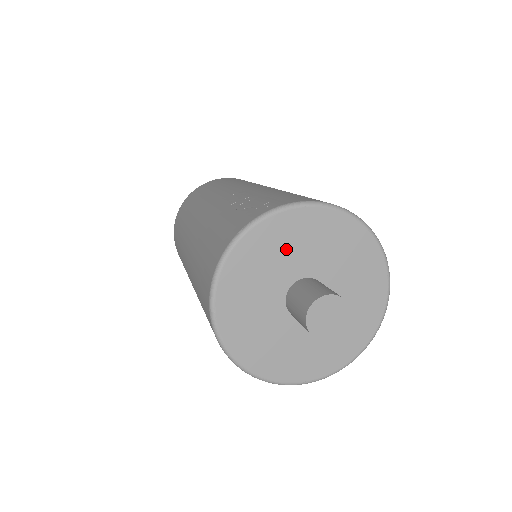
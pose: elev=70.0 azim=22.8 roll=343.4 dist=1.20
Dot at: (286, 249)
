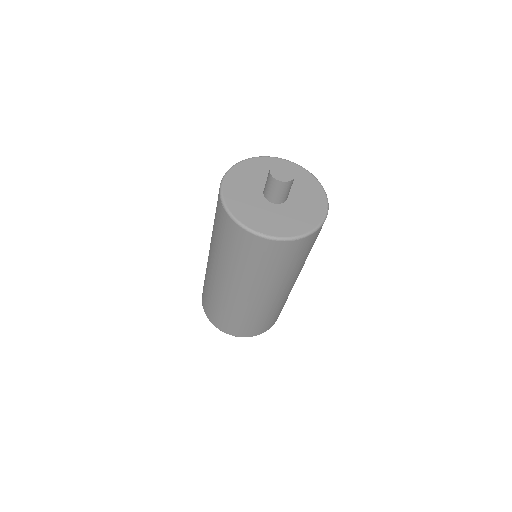
Dot at: occluded
